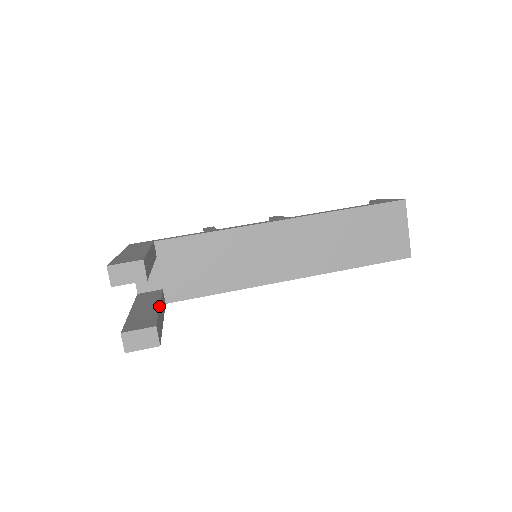
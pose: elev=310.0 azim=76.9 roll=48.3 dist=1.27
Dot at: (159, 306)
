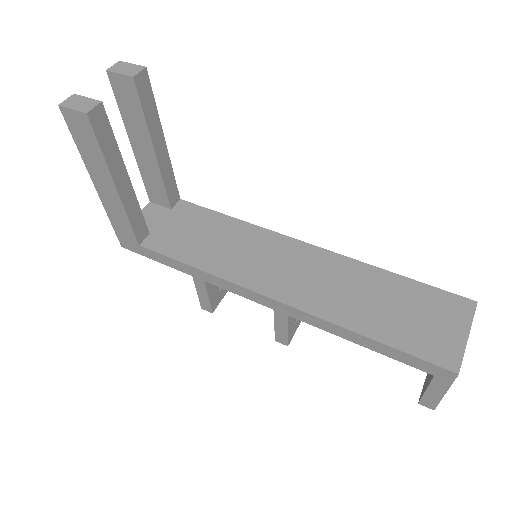
Dot at: occluded
